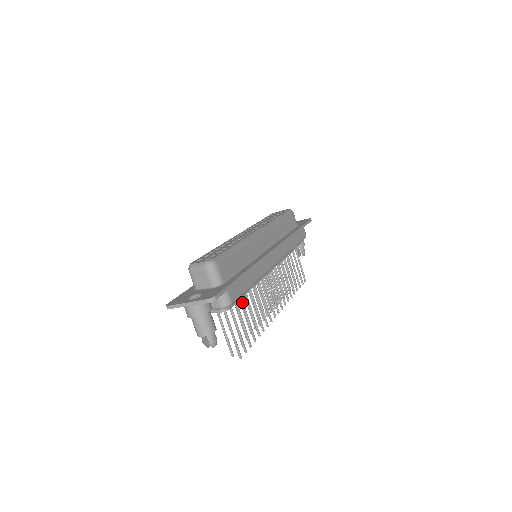
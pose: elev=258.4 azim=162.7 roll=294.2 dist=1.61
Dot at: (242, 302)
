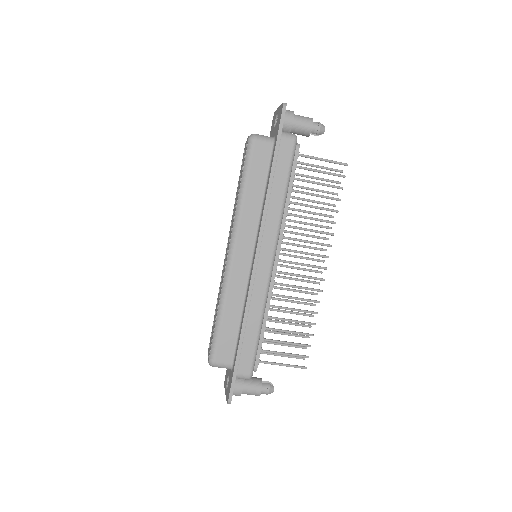
Dot at: occluded
